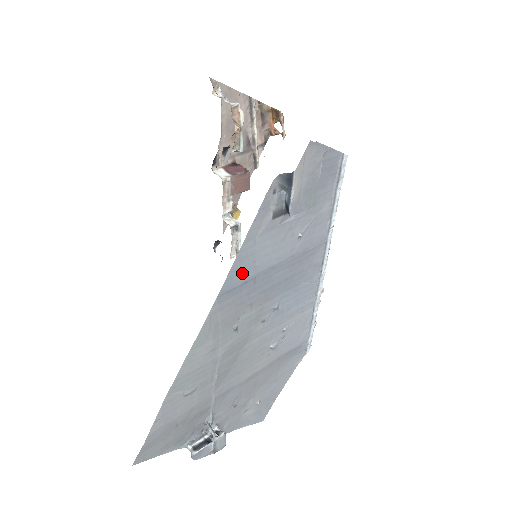
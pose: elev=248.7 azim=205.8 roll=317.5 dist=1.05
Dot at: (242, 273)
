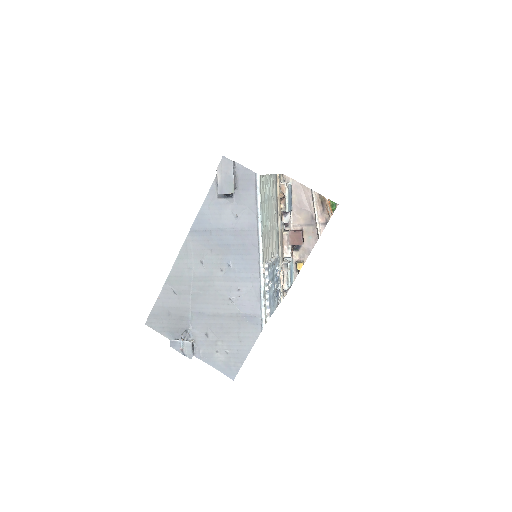
Dot at: (203, 223)
